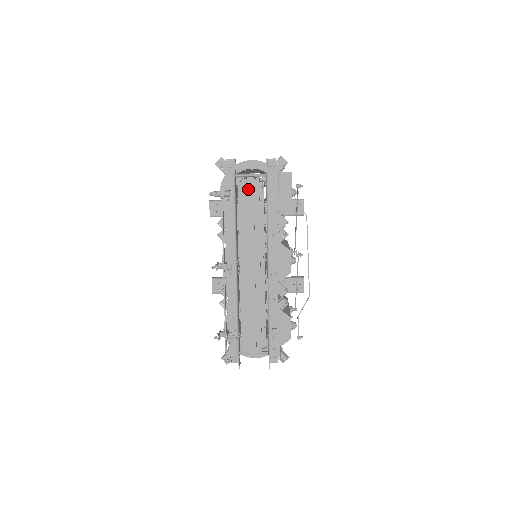
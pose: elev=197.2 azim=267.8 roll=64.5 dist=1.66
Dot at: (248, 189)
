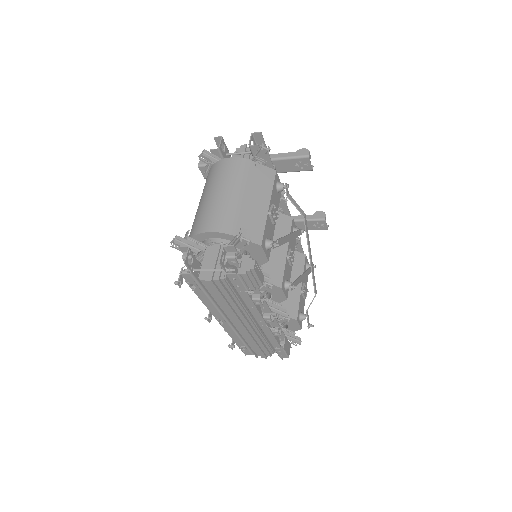
Dot at: (210, 287)
